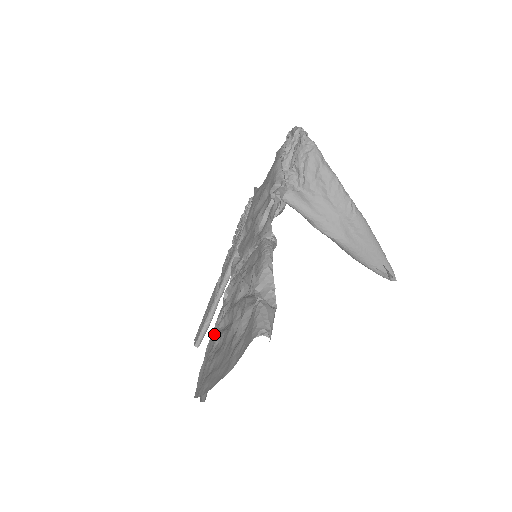
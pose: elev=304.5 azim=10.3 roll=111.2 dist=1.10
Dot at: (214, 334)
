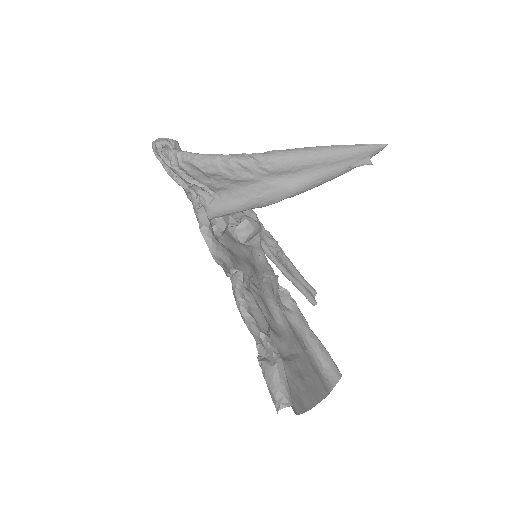
Dot at: (297, 329)
